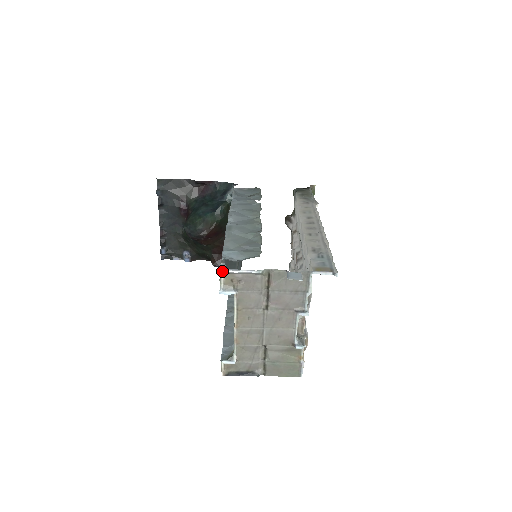
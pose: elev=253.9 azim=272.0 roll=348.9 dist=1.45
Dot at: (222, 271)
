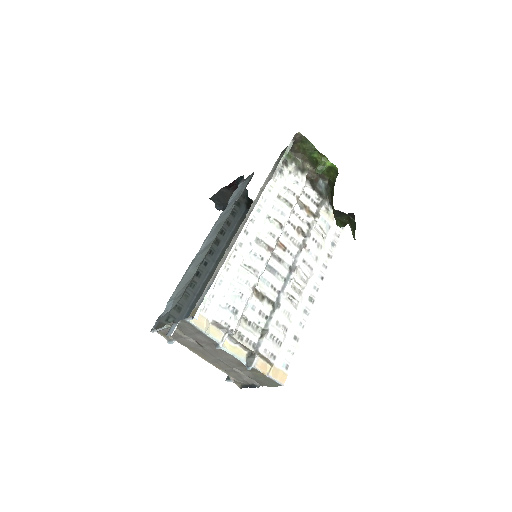
Dot at: (152, 332)
